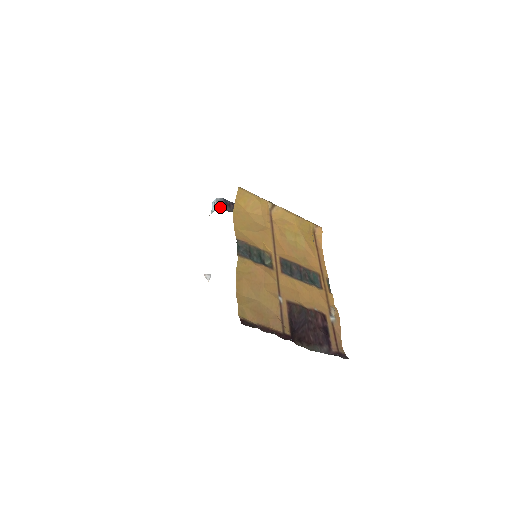
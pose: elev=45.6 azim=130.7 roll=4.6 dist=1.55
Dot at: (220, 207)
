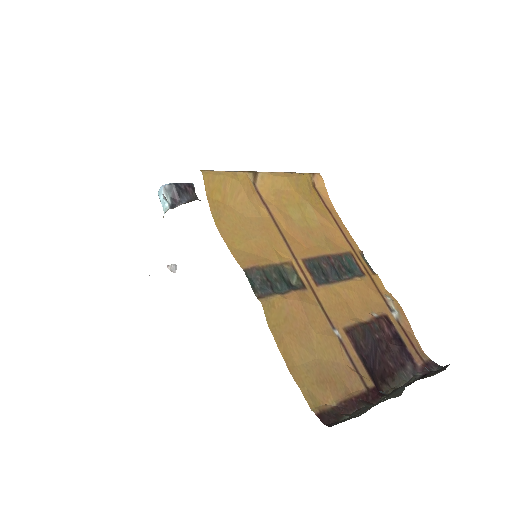
Dot at: (175, 199)
